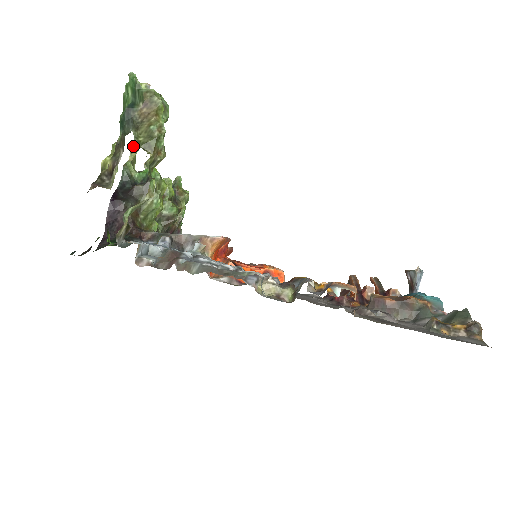
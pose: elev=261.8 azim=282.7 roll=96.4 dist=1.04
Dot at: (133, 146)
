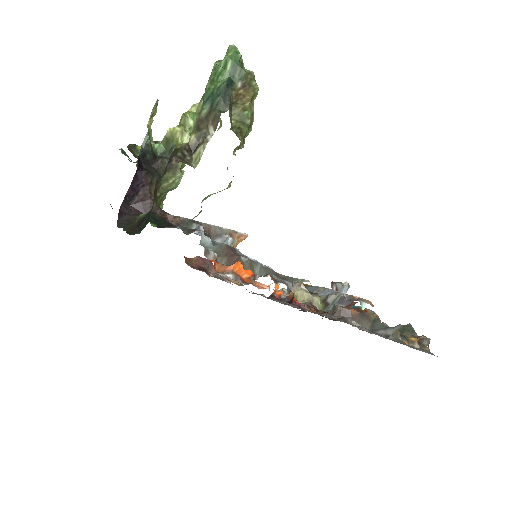
Dot at: (152, 110)
